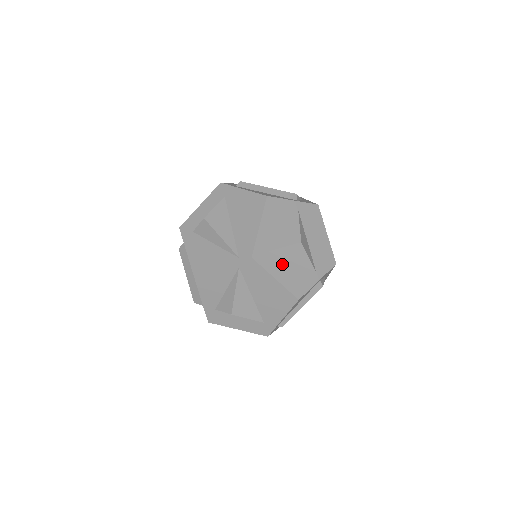
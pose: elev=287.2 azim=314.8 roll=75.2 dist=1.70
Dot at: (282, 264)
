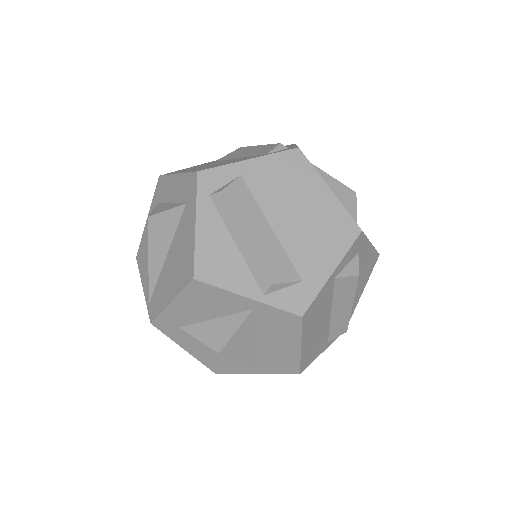
Dot at: (199, 343)
